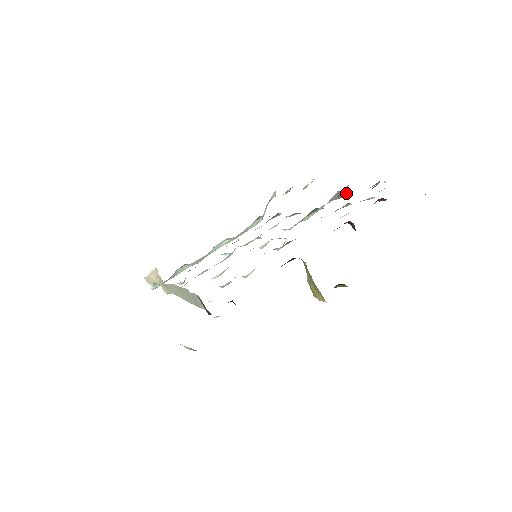
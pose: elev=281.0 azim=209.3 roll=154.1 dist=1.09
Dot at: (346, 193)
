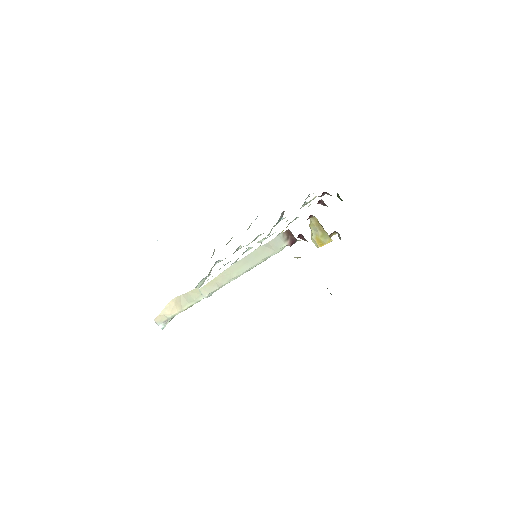
Dot at: occluded
